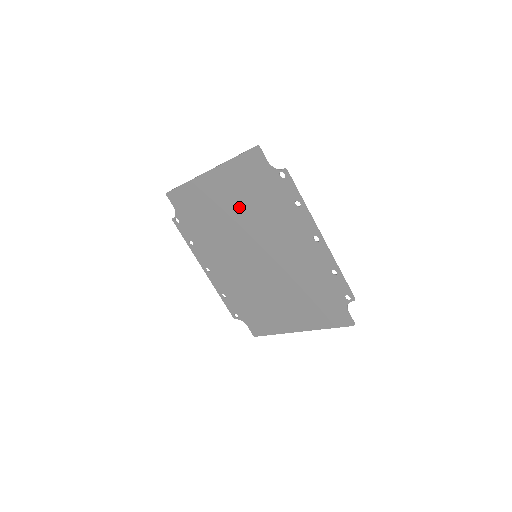
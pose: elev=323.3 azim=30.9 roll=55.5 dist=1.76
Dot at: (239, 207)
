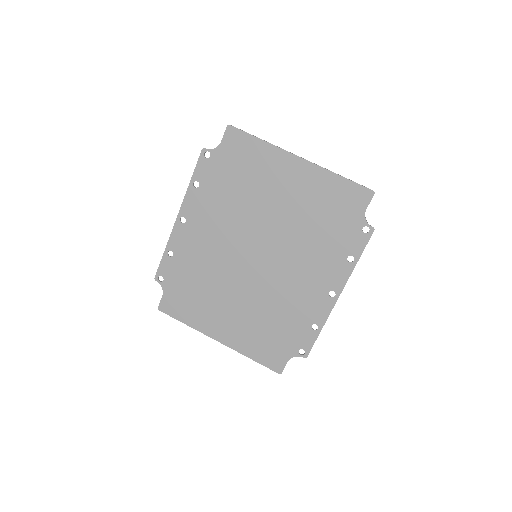
Dot at: (294, 210)
